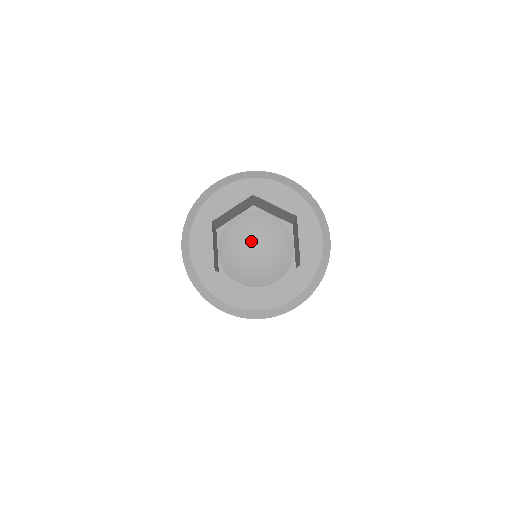
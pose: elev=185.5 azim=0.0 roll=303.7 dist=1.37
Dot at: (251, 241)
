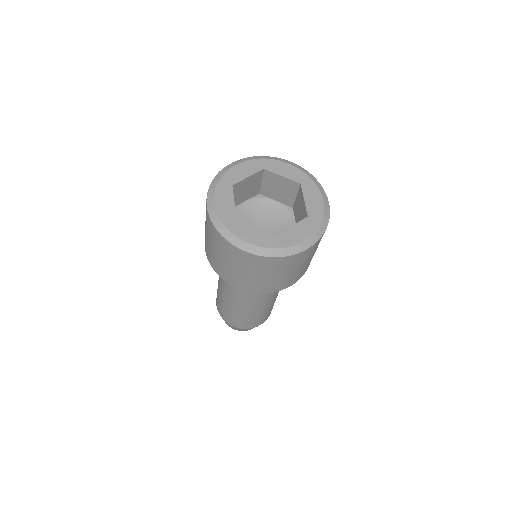
Dot at: (258, 222)
